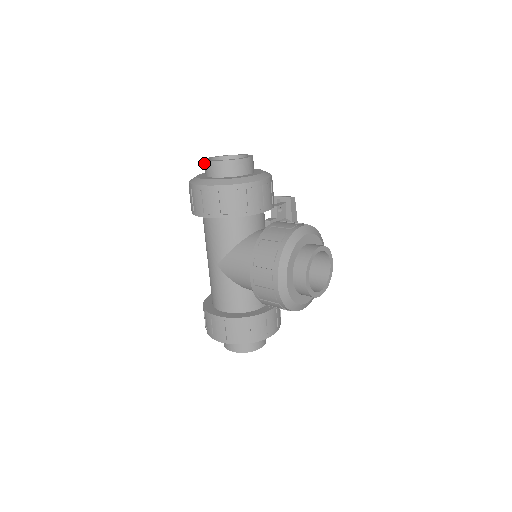
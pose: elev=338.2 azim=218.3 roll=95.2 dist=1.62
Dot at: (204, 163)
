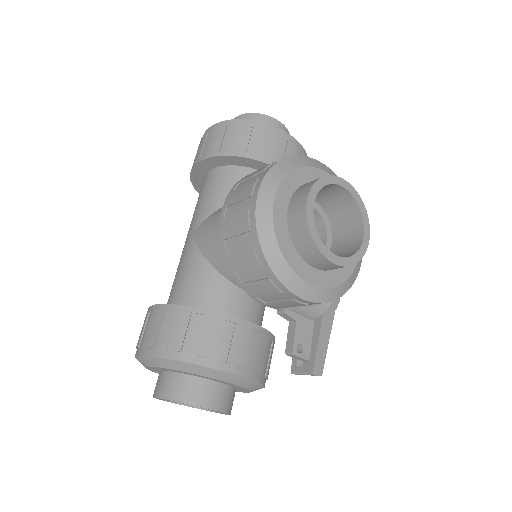
Dot at: occluded
